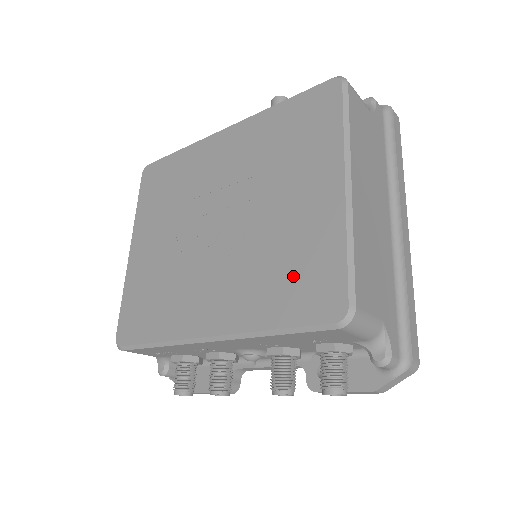
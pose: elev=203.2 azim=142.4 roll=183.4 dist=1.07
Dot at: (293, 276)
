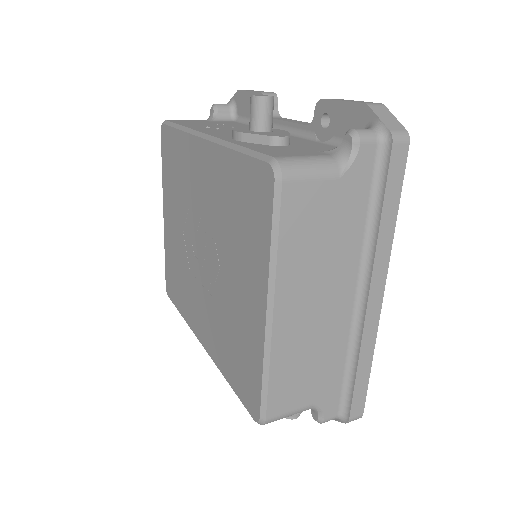
Dot at: (237, 357)
